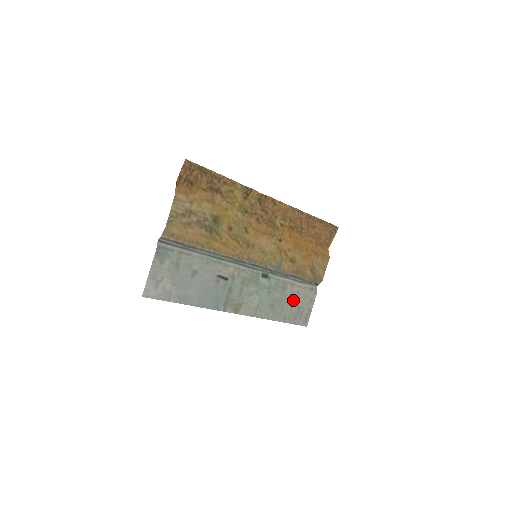
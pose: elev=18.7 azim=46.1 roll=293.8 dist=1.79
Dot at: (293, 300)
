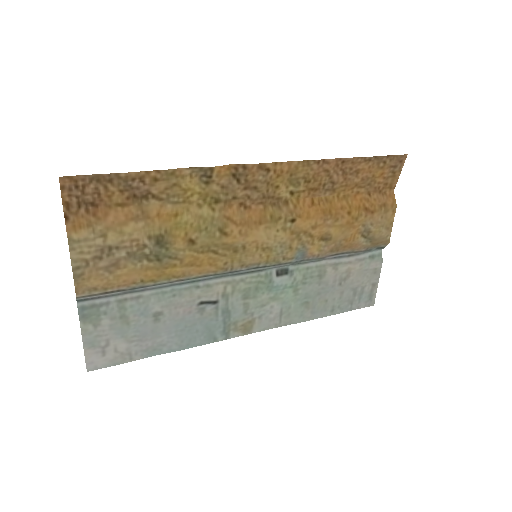
Dot at: (341, 284)
